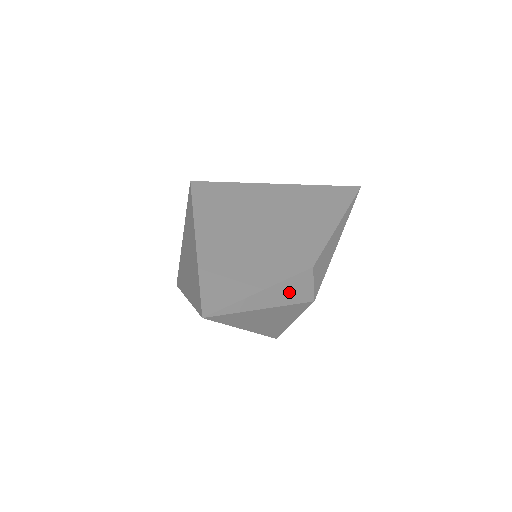
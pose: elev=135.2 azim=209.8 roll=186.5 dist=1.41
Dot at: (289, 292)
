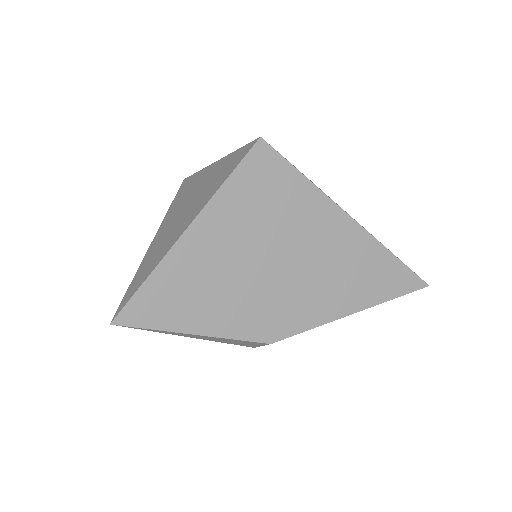
Dot at: (229, 341)
